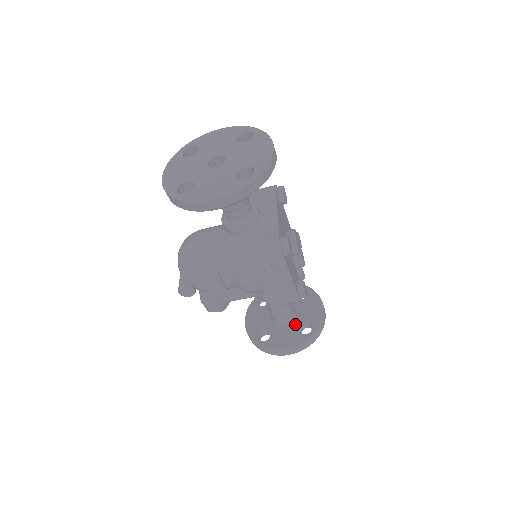
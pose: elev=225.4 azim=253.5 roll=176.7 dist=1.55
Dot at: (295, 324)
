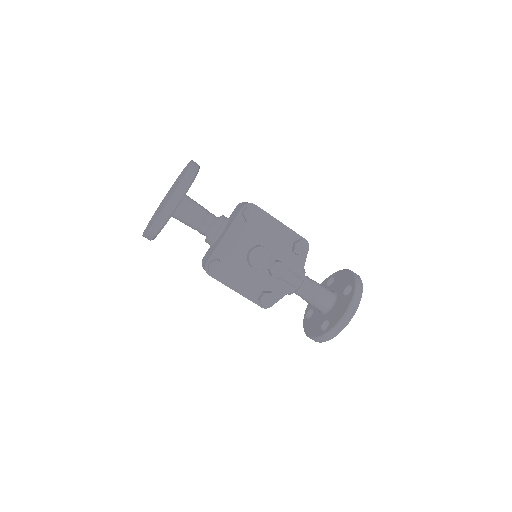
Dot at: (324, 317)
